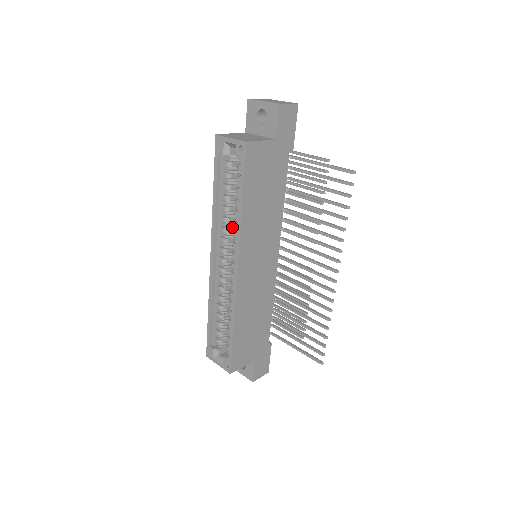
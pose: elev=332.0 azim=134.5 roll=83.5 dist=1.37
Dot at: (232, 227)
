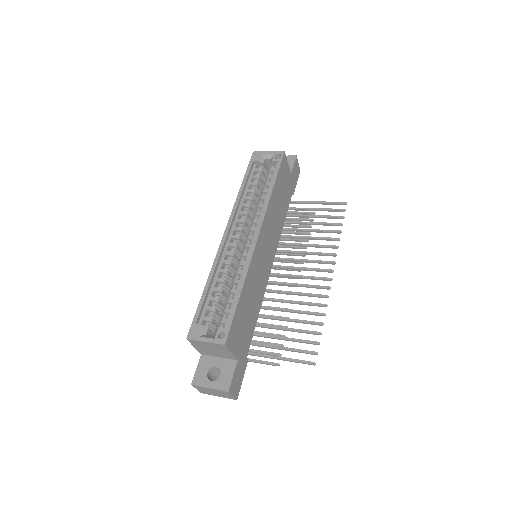
Dot at: (249, 216)
